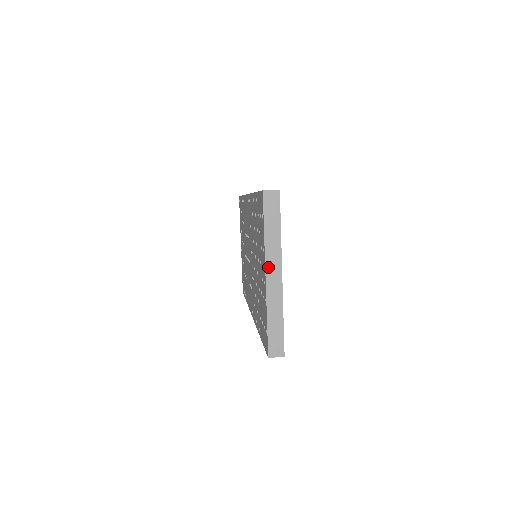
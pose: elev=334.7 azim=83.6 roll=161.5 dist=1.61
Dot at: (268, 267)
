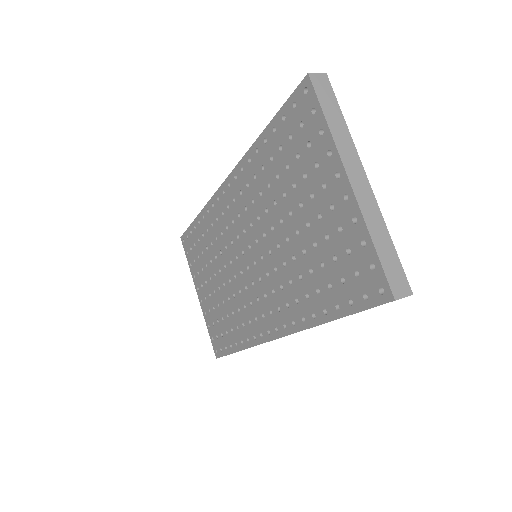
Dot at: (348, 168)
